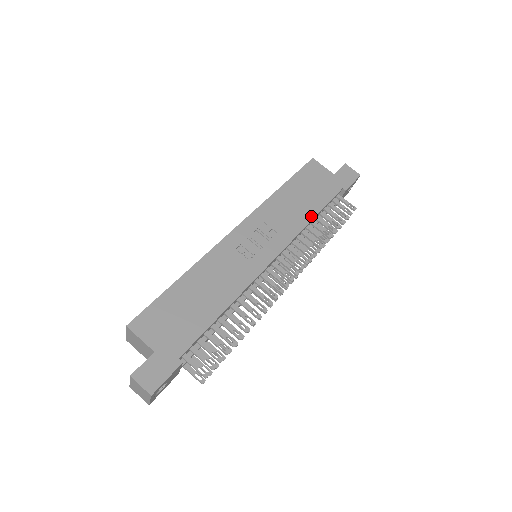
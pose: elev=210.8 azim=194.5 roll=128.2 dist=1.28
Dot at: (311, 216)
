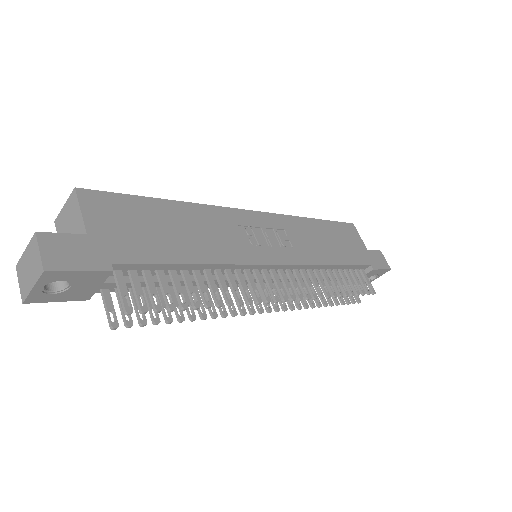
Dot at: (332, 261)
